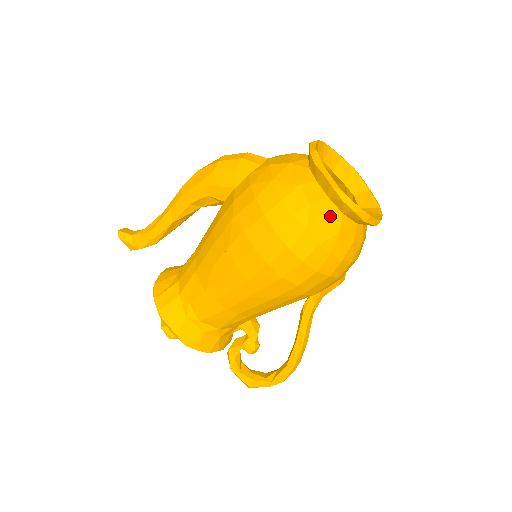
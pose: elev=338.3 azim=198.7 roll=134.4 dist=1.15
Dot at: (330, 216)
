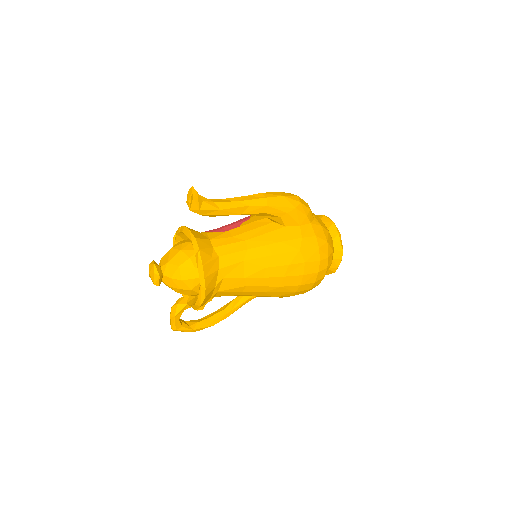
Dot at: occluded
